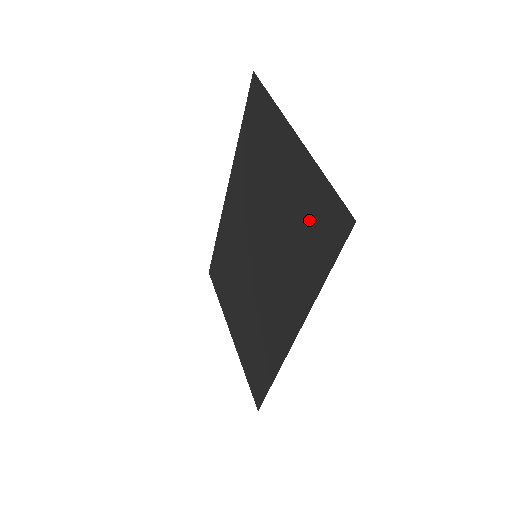
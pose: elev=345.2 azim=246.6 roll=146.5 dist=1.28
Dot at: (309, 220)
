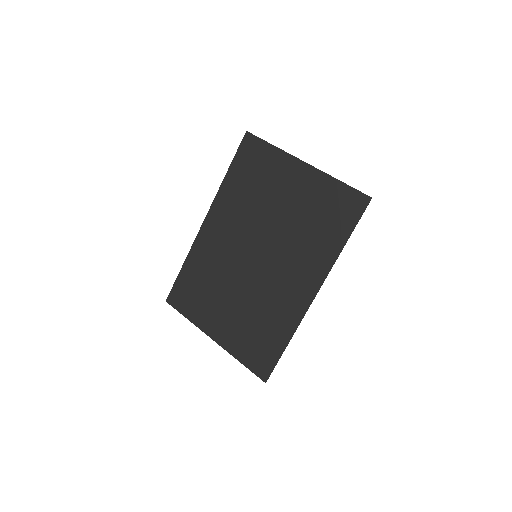
Dot at: (326, 210)
